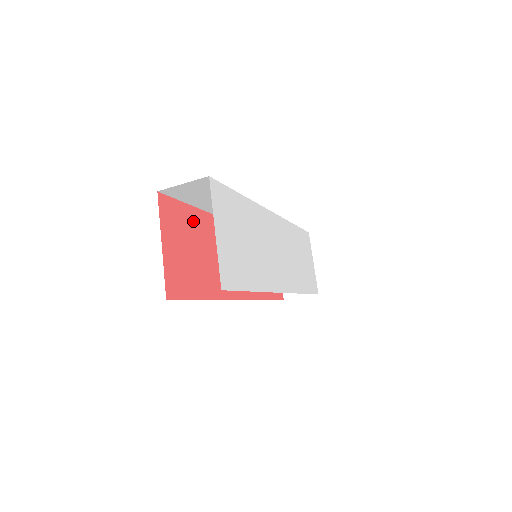
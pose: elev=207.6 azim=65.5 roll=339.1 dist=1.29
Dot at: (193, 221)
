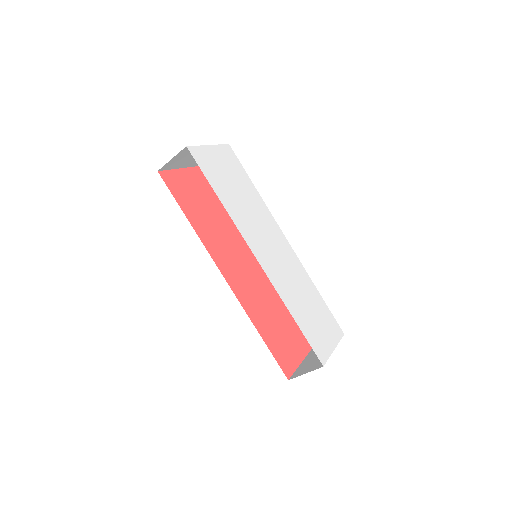
Dot at: (218, 203)
